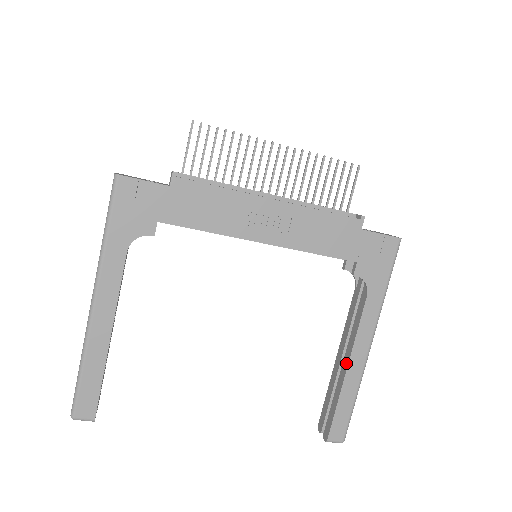
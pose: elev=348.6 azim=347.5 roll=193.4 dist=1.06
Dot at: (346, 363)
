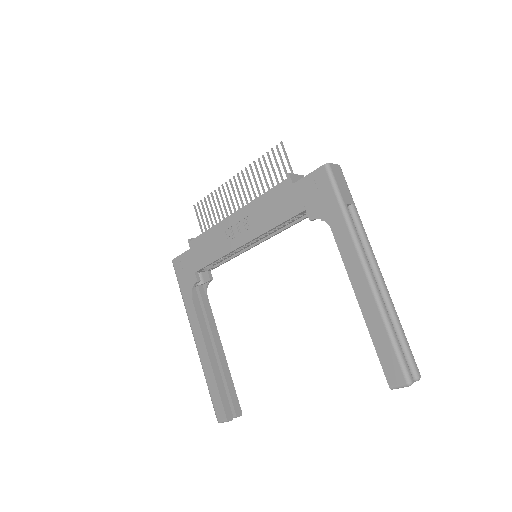
Dot at: (358, 299)
